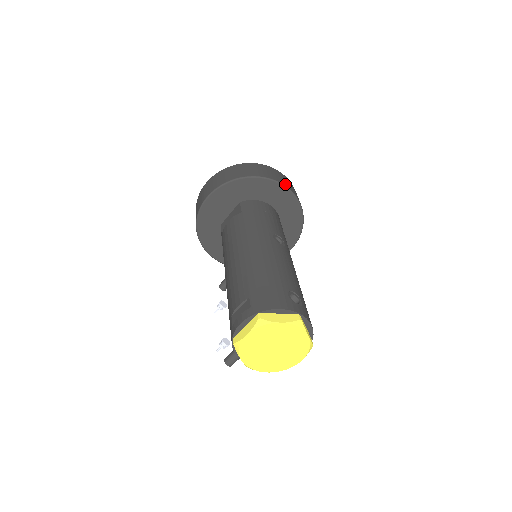
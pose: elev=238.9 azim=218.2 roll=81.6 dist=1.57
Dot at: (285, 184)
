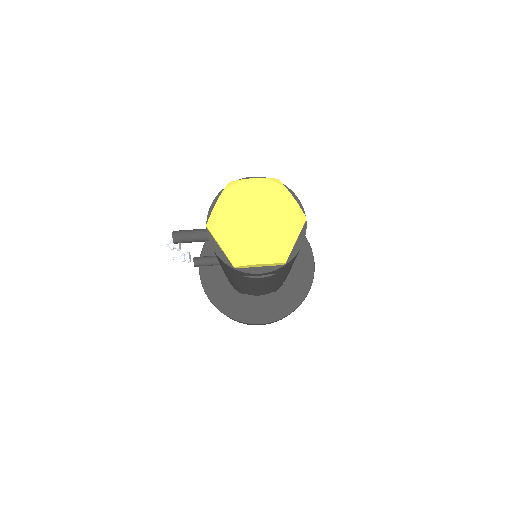
Dot at: (314, 262)
